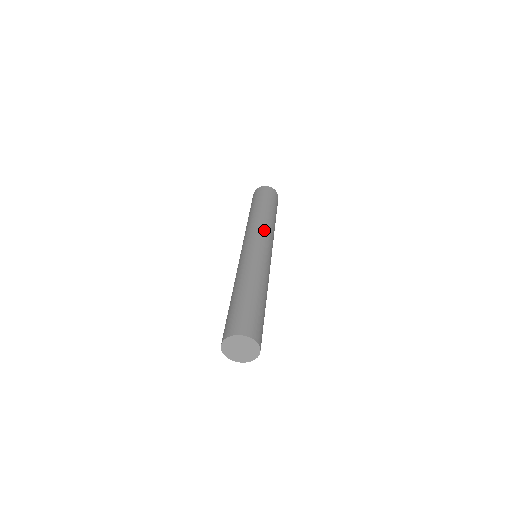
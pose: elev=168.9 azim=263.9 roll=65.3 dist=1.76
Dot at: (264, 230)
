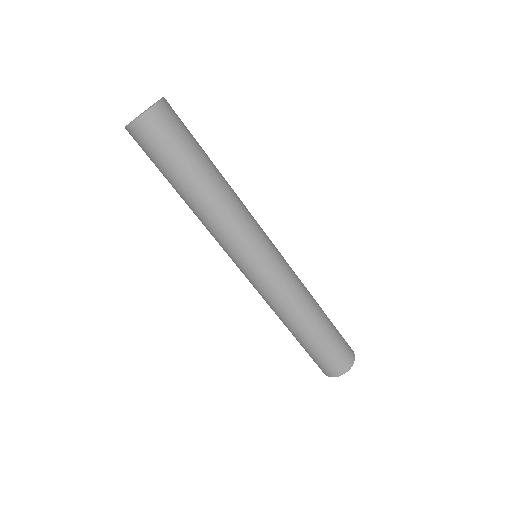
Dot at: occluded
